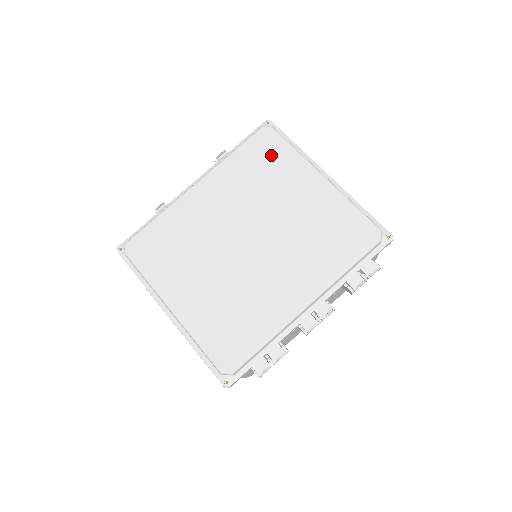
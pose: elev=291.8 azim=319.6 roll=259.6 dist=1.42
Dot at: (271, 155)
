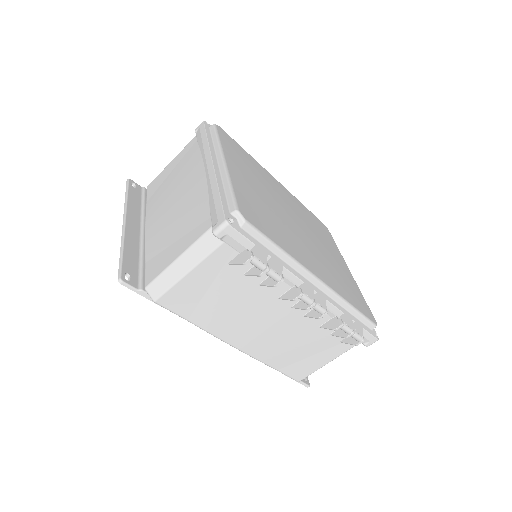
Dot at: (325, 232)
